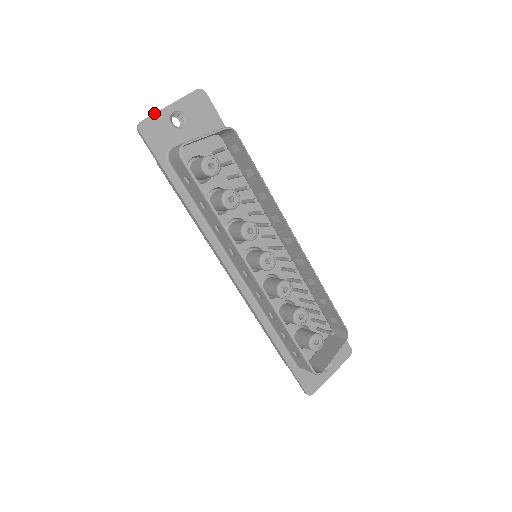
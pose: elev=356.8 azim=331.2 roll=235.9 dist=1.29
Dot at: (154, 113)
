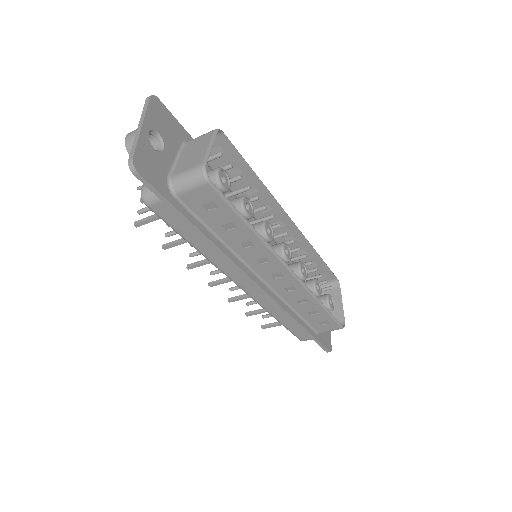
Dot at: (136, 143)
